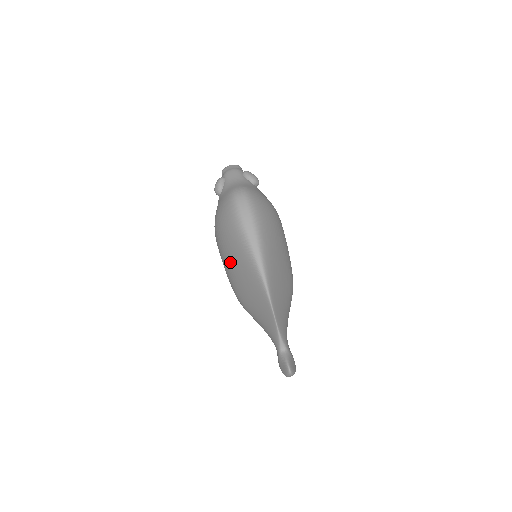
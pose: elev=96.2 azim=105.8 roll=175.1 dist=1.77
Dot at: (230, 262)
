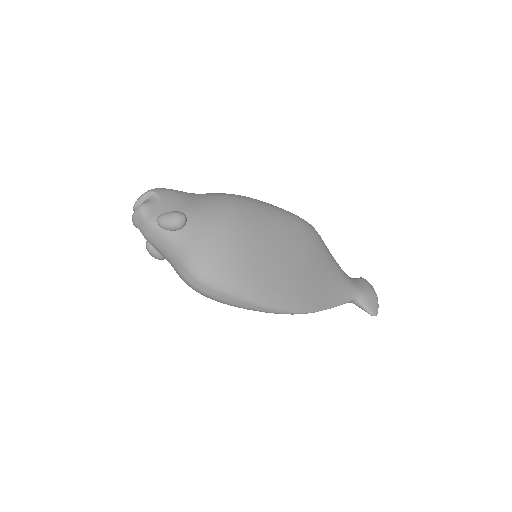
Dot at: occluded
